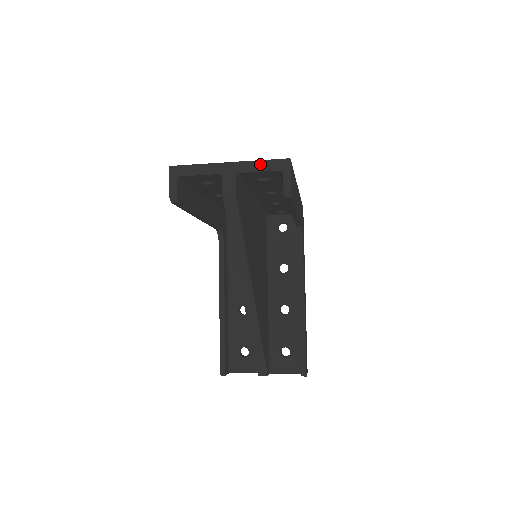
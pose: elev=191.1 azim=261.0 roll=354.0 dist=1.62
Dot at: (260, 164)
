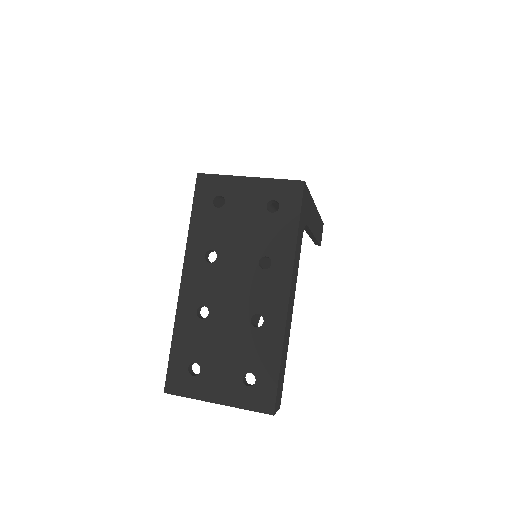
Dot at: (247, 409)
